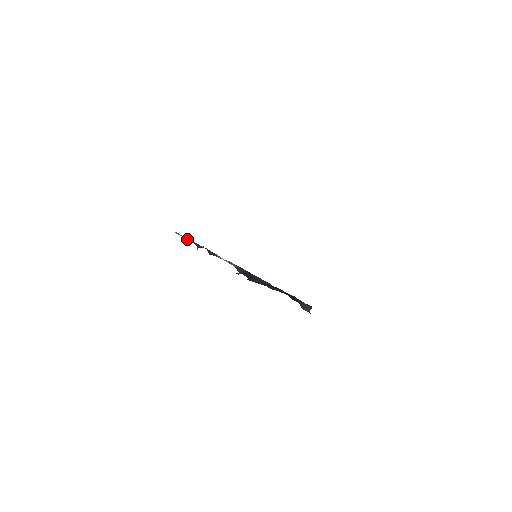
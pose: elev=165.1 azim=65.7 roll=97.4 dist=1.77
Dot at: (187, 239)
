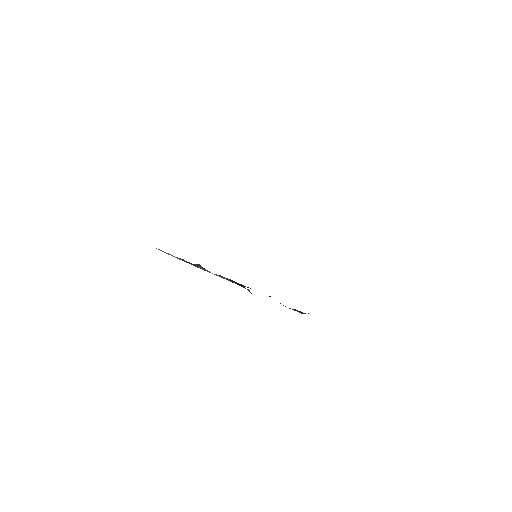
Dot at: (170, 254)
